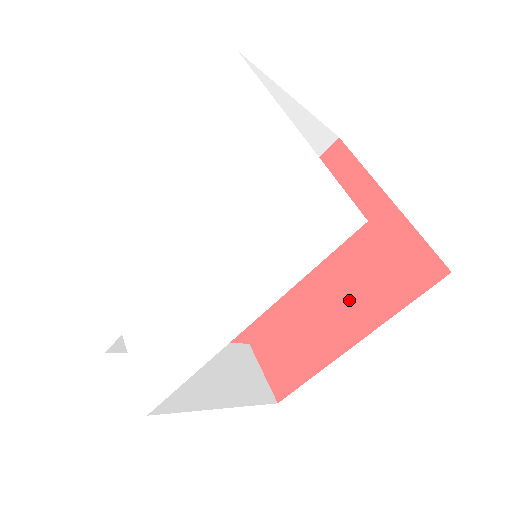
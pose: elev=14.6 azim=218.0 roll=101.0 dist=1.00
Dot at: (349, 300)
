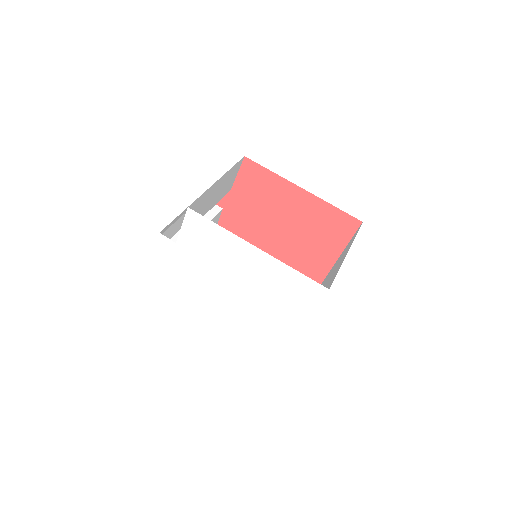
Dot at: (278, 257)
